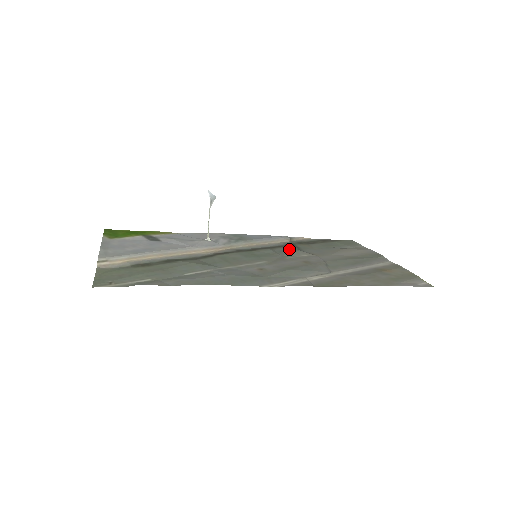
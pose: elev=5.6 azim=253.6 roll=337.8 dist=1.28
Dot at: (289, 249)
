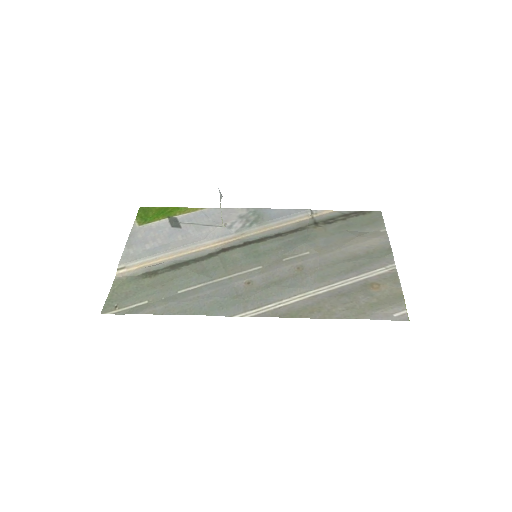
Dot at: (296, 240)
